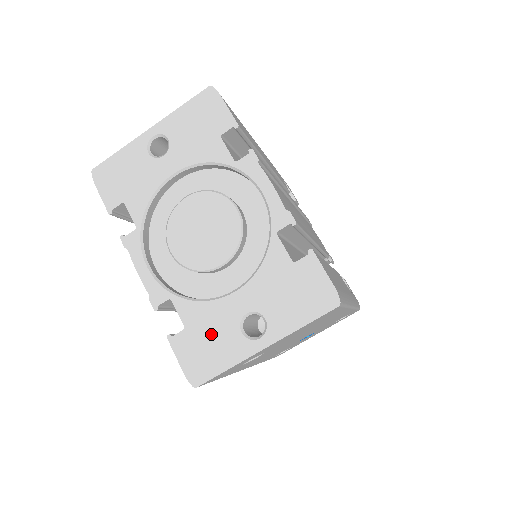
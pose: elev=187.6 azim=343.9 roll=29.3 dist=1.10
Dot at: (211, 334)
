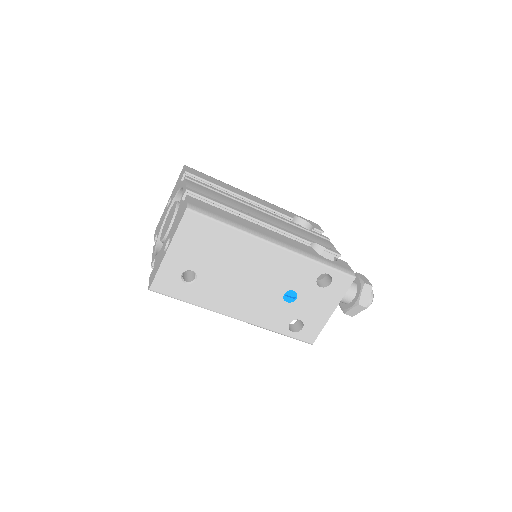
Dot at: (158, 261)
